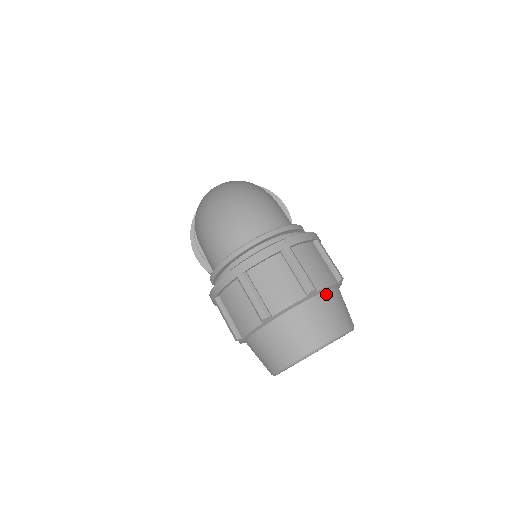
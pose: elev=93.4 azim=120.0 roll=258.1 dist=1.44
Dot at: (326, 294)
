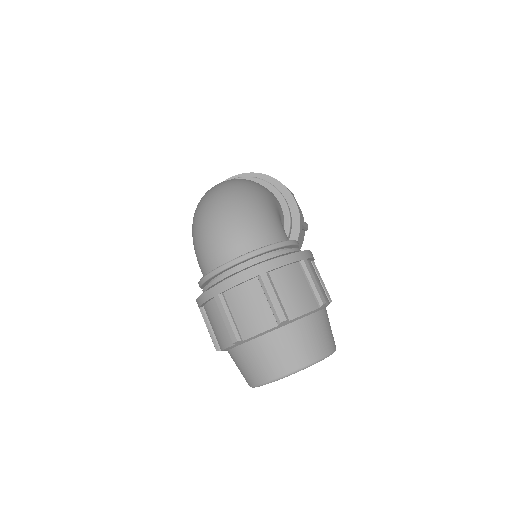
Dot at: (302, 321)
